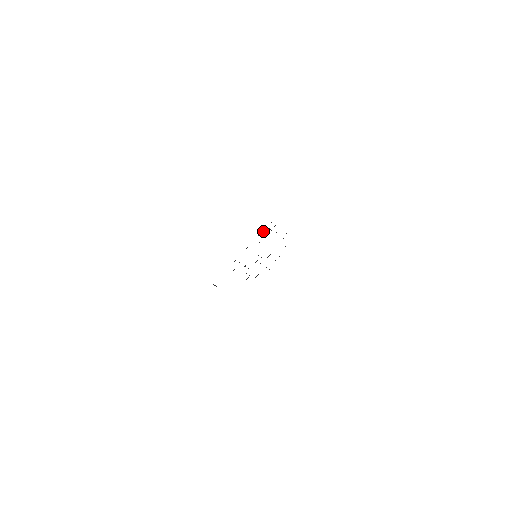
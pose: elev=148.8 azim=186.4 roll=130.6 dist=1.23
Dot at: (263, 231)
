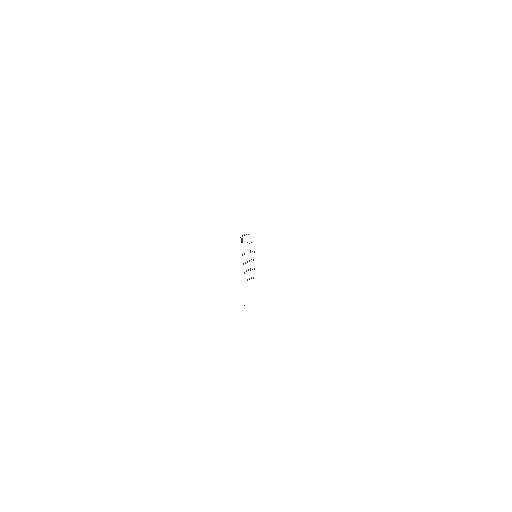
Dot at: (242, 242)
